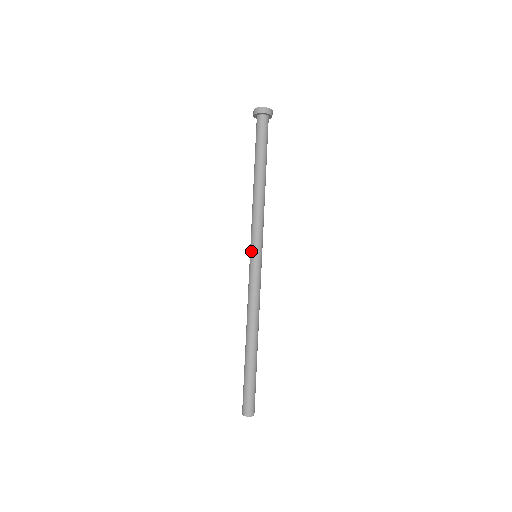
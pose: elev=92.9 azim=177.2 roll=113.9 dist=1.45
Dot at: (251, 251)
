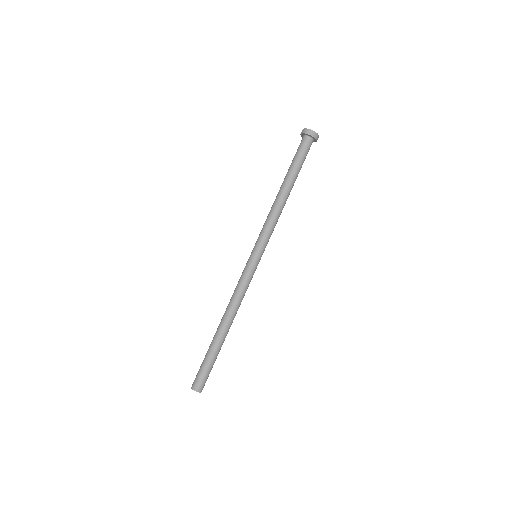
Dot at: (252, 250)
